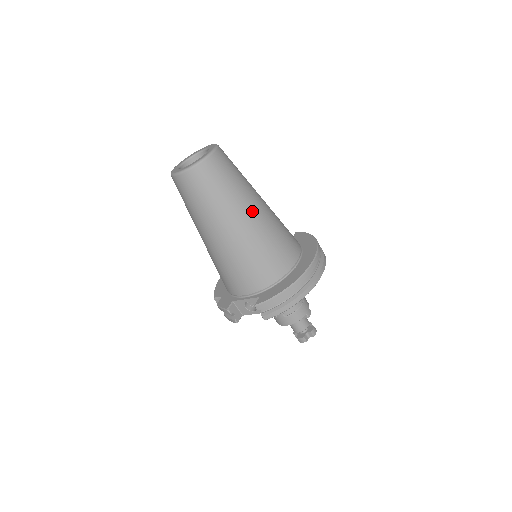
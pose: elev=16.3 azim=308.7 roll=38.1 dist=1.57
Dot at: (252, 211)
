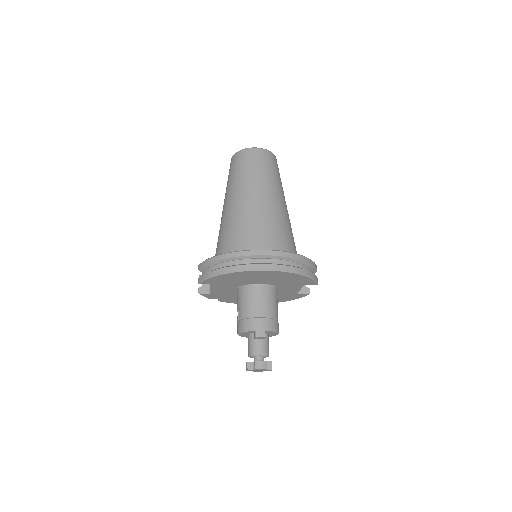
Dot at: (250, 195)
